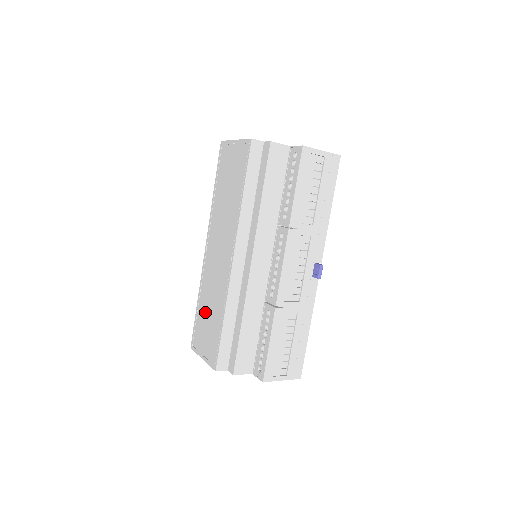
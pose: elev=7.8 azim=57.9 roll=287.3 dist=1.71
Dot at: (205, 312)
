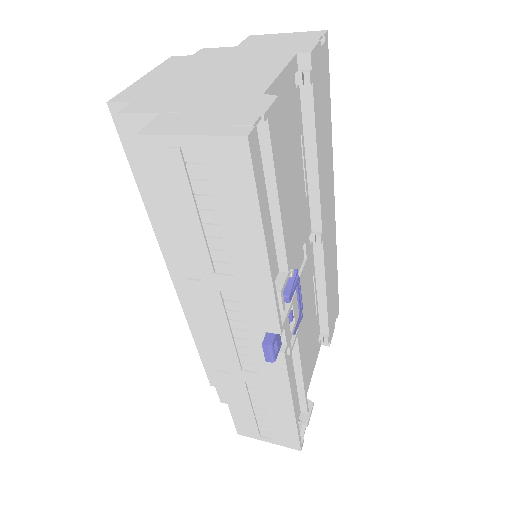
Dot at: occluded
